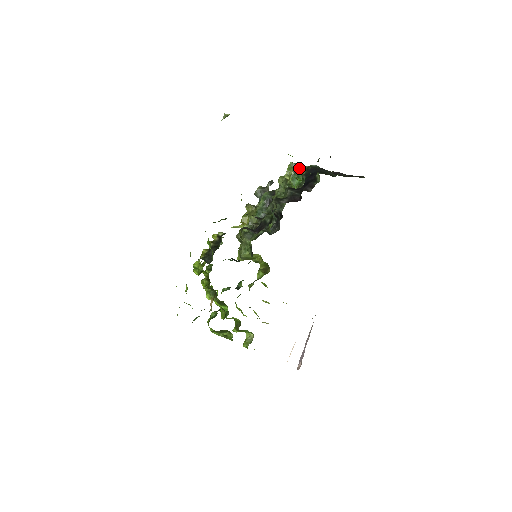
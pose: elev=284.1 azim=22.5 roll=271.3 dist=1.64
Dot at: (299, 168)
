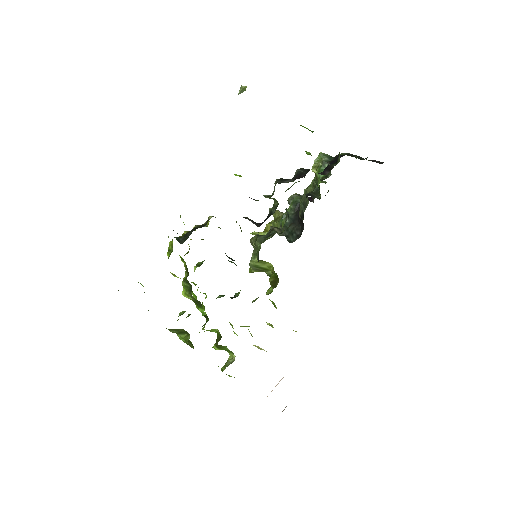
Dot at: (329, 159)
